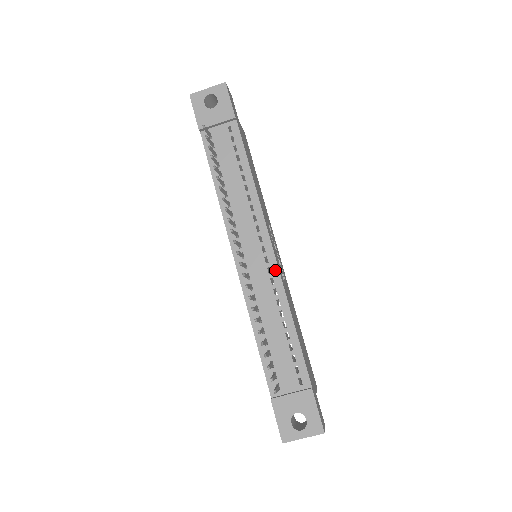
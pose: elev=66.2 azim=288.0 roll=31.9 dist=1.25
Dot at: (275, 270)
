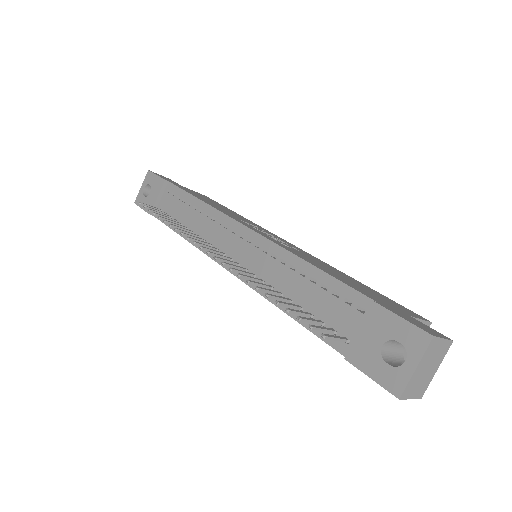
Dot at: (260, 240)
